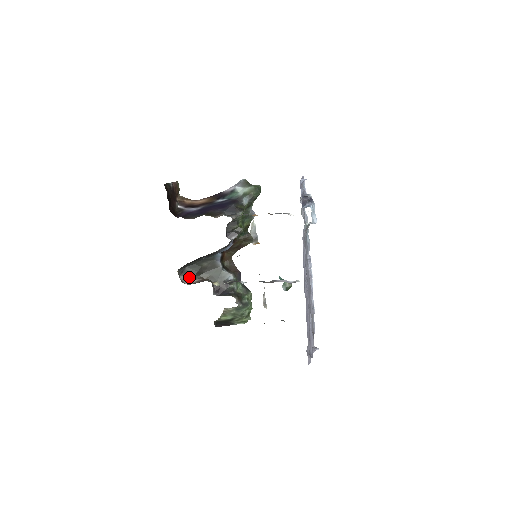
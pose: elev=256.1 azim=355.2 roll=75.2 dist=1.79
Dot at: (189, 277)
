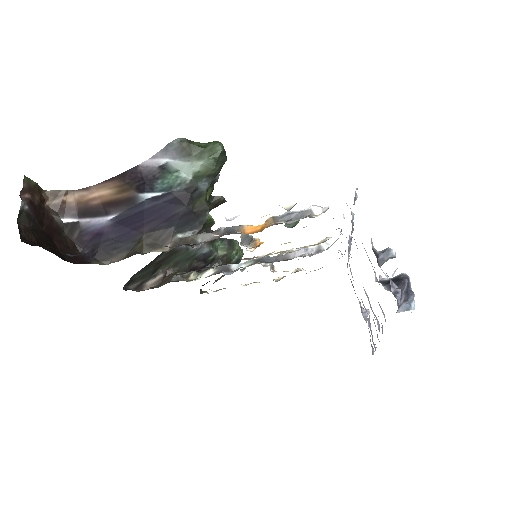
Dot at: (143, 281)
